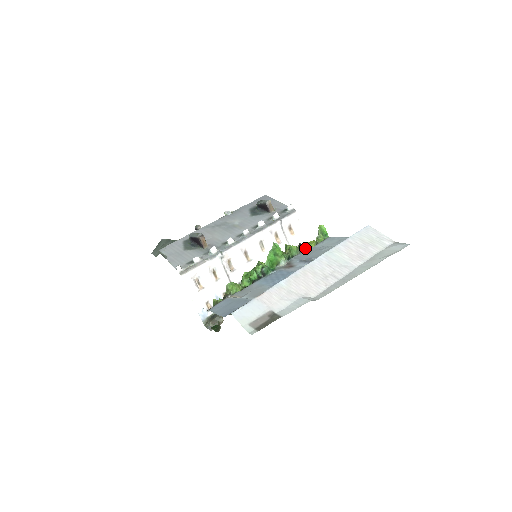
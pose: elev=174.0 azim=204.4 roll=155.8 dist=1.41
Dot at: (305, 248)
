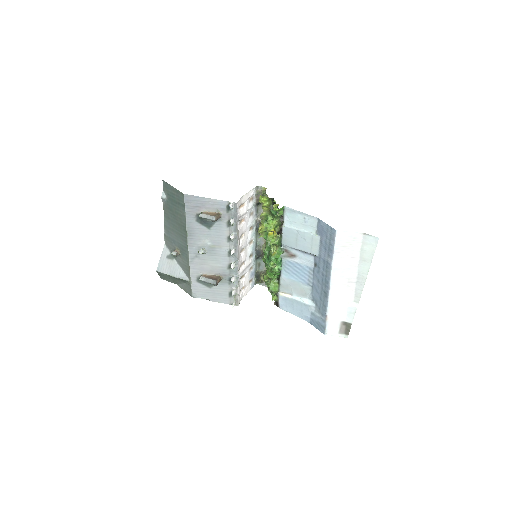
Dot at: (281, 230)
